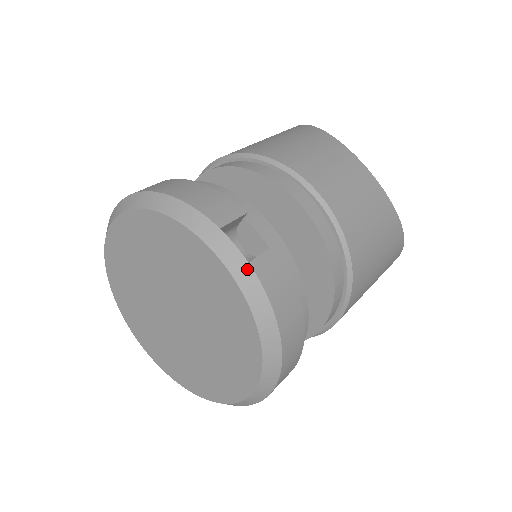
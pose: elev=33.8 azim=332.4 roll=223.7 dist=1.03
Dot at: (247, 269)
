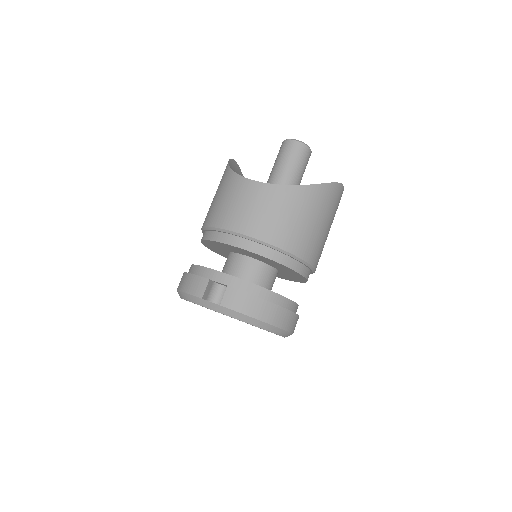
Dot at: (222, 308)
